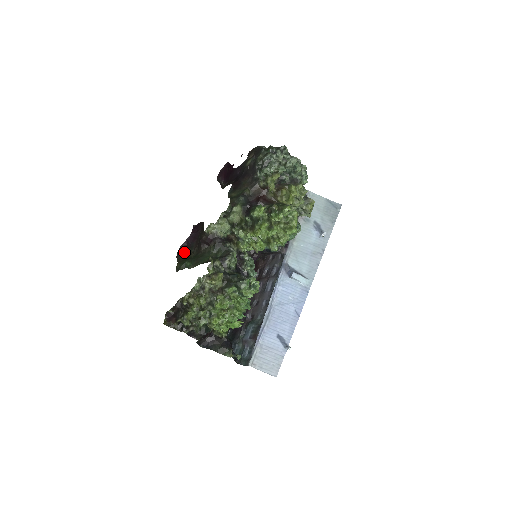
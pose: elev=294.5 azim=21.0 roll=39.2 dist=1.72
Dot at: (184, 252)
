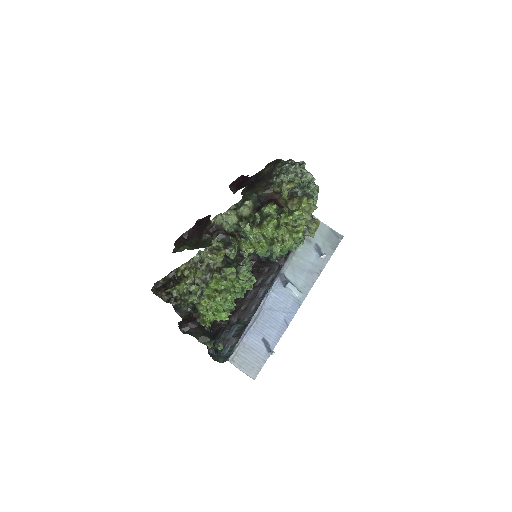
Dot at: (183, 241)
